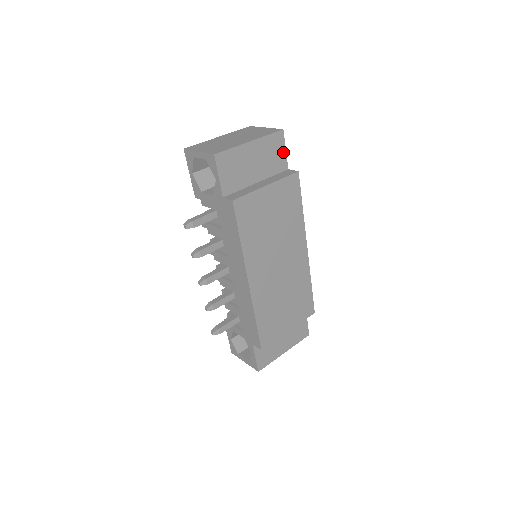
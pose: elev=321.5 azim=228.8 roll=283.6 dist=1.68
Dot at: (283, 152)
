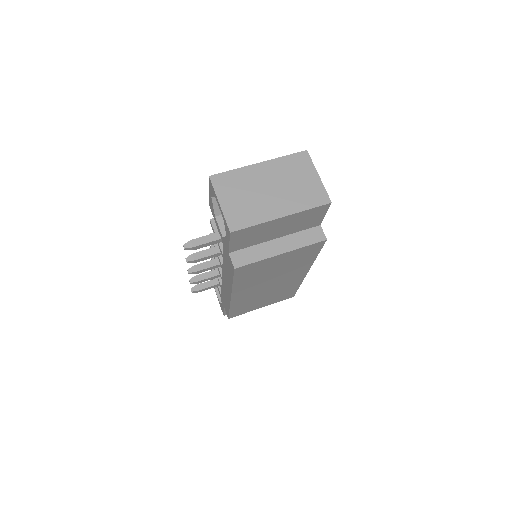
Dot at: (321, 216)
